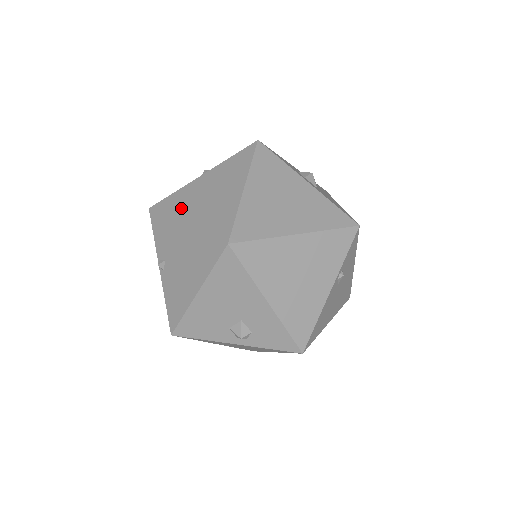
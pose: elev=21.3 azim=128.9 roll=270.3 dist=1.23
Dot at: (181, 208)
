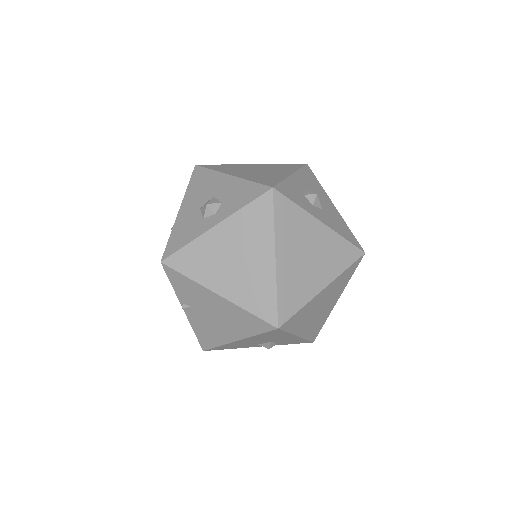
Dot at: (206, 272)
